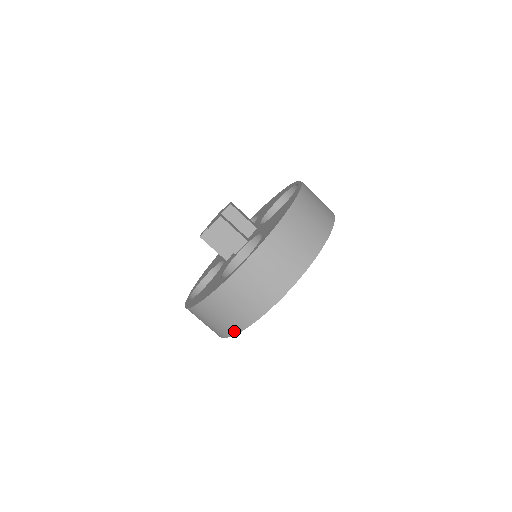
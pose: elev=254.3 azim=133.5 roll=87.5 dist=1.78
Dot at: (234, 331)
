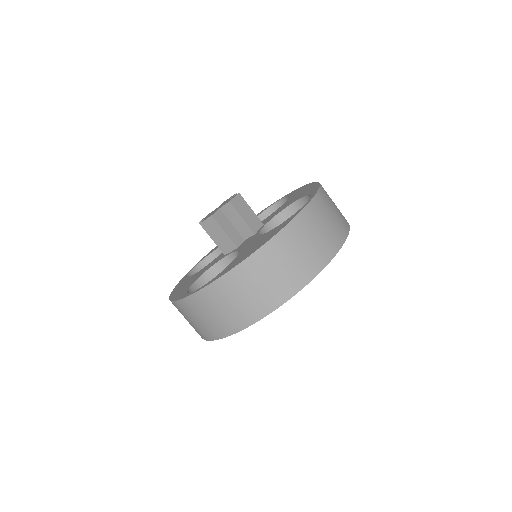
Dot at: occluded
